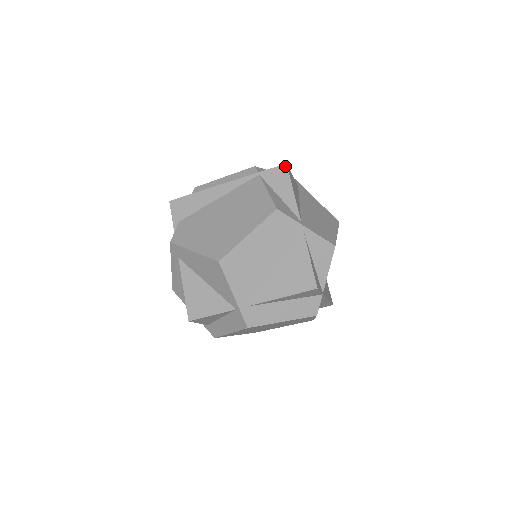
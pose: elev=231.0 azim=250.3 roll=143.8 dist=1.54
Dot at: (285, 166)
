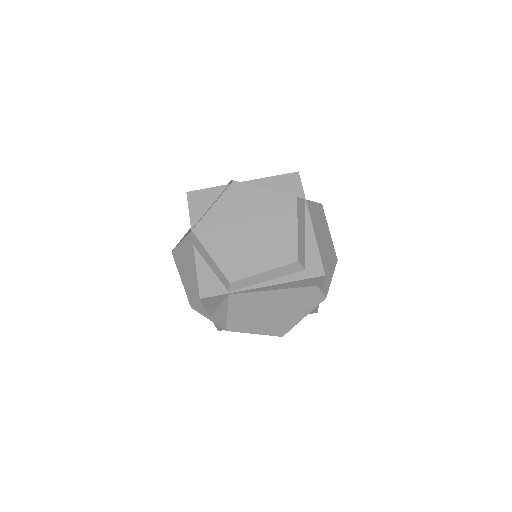
Dot at: occluded
